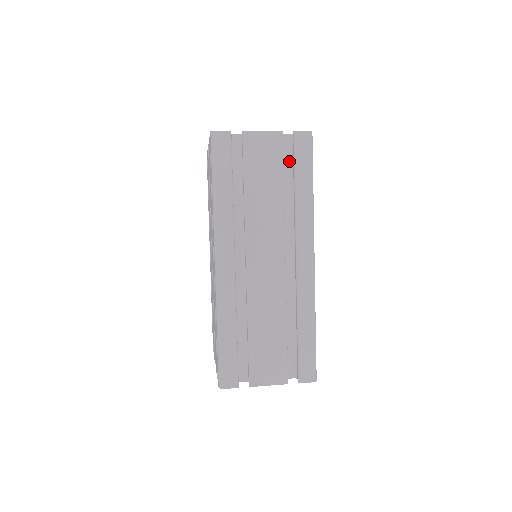
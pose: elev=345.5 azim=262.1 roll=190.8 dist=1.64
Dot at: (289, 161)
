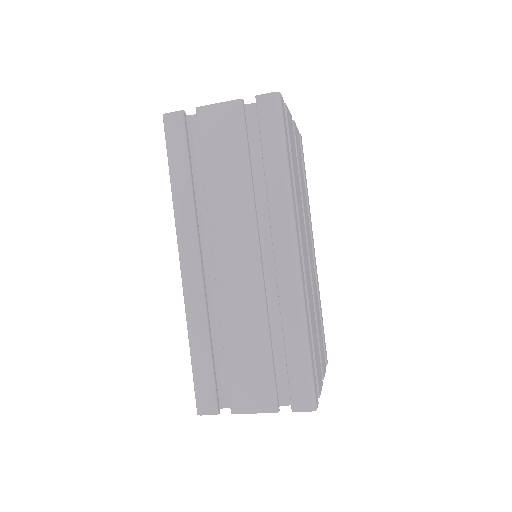
Dot at: occluded
